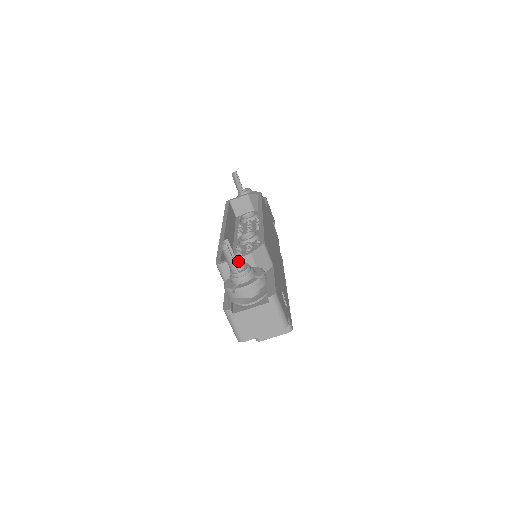
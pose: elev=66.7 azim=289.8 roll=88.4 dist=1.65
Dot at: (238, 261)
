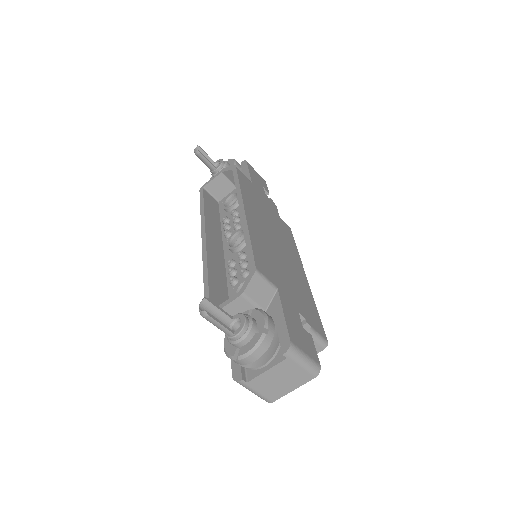
Dot at: (231, 306)
